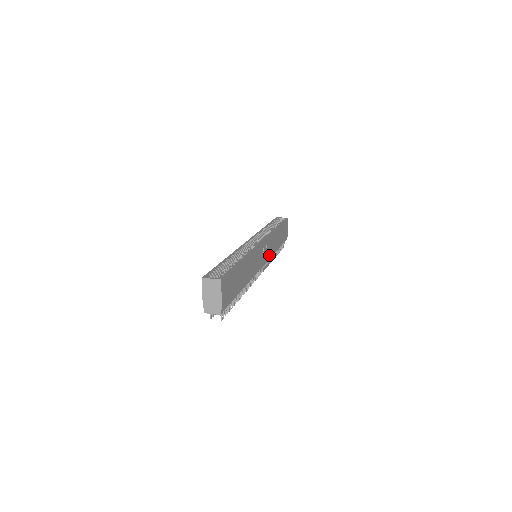
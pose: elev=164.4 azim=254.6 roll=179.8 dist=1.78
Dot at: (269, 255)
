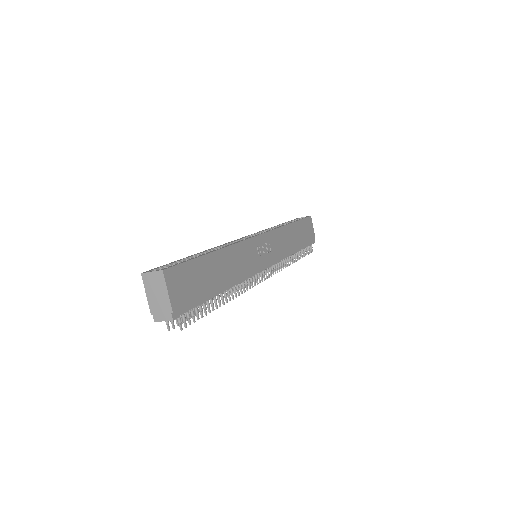
Dot at: (278, 255)
